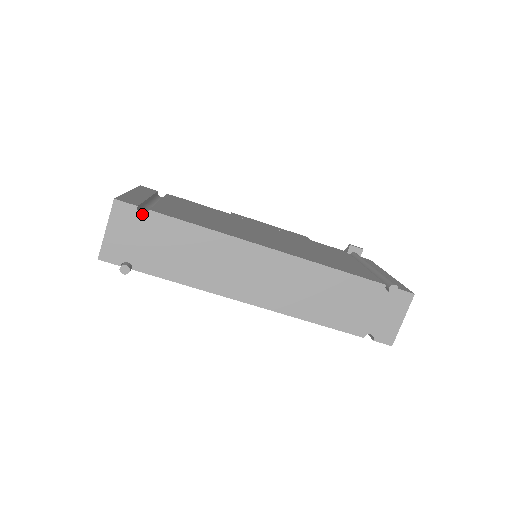
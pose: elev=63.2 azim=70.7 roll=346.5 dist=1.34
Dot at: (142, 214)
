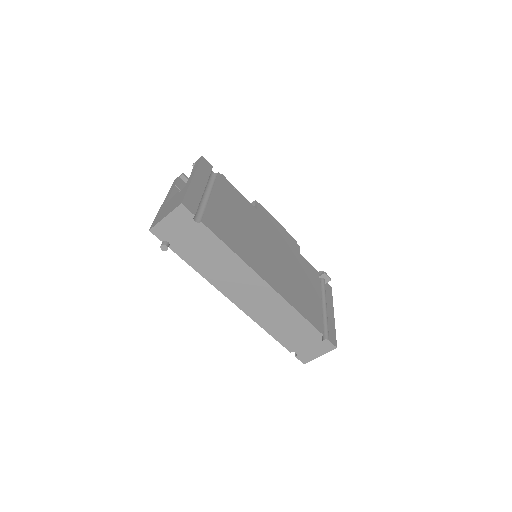
Dot at: (195, 222)
